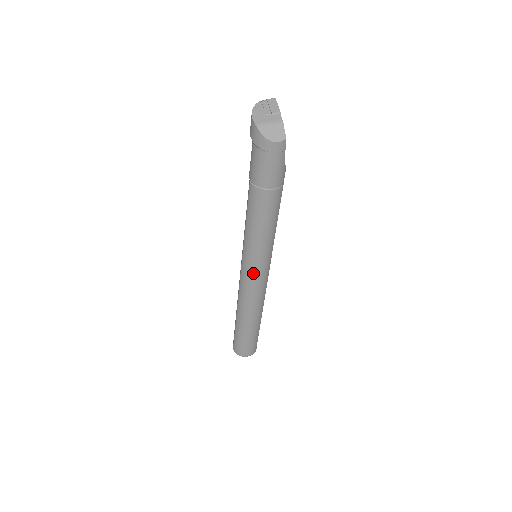
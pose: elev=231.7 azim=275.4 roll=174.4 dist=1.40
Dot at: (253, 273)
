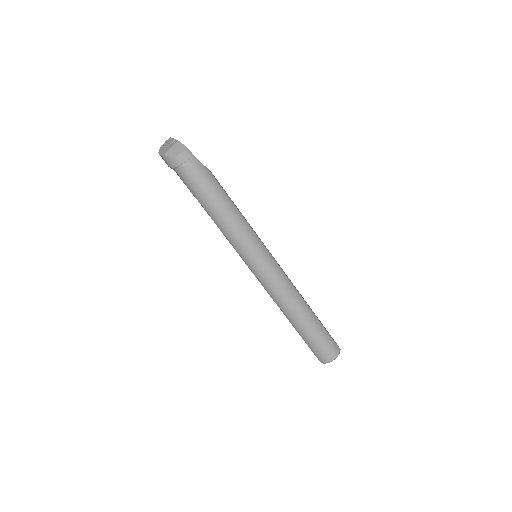
Dot at: (261, 267)
